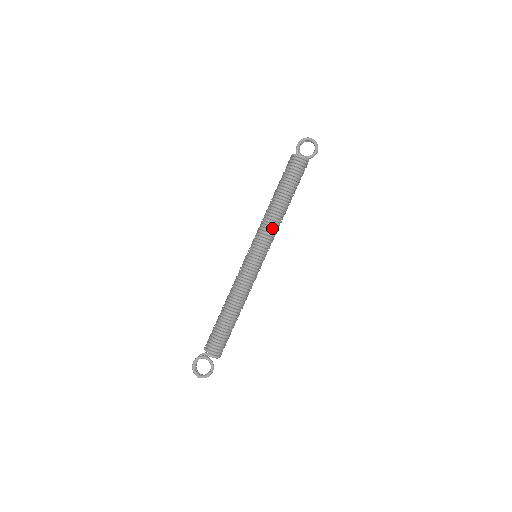
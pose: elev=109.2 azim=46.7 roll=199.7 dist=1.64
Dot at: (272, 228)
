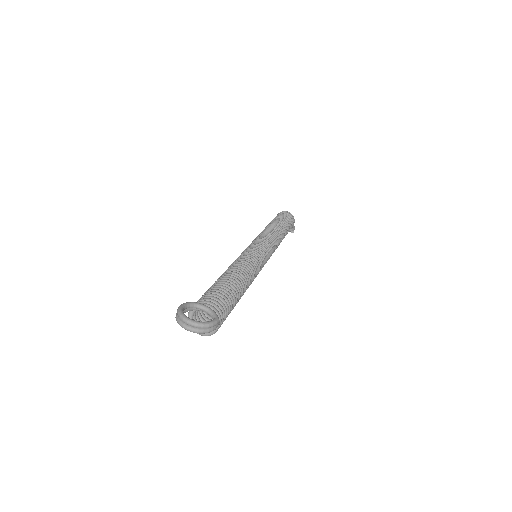
Dot at: (275, 238)
